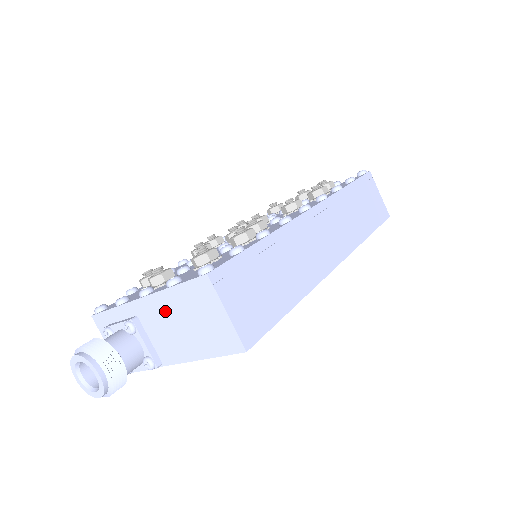
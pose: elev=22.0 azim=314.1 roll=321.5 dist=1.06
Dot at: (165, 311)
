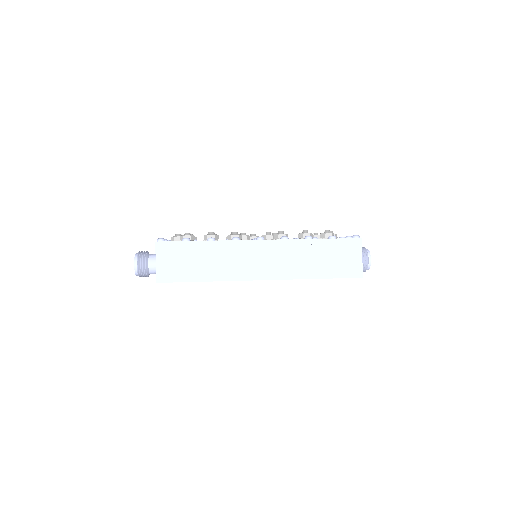
Dot at: occluded
